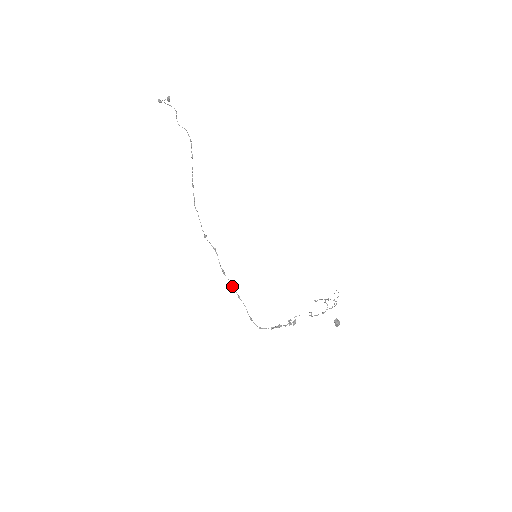
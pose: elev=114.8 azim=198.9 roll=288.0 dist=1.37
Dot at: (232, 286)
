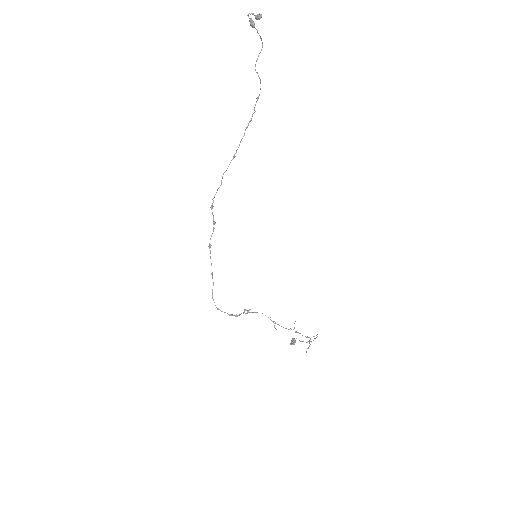
Dot at: occluded
